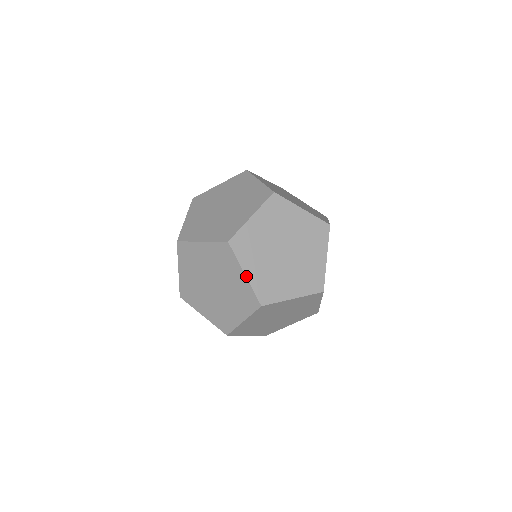
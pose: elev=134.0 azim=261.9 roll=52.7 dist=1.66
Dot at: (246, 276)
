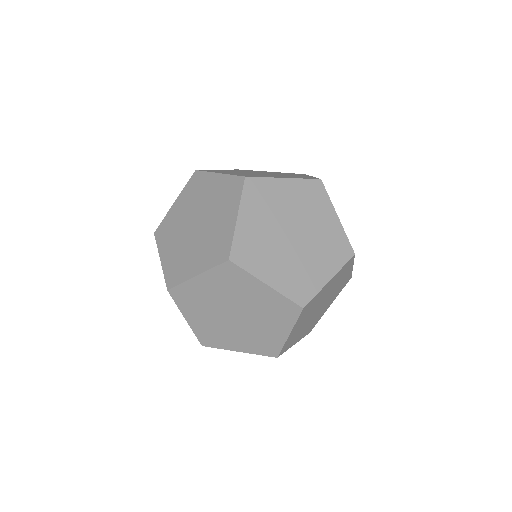
Dot at: (269, 286)
